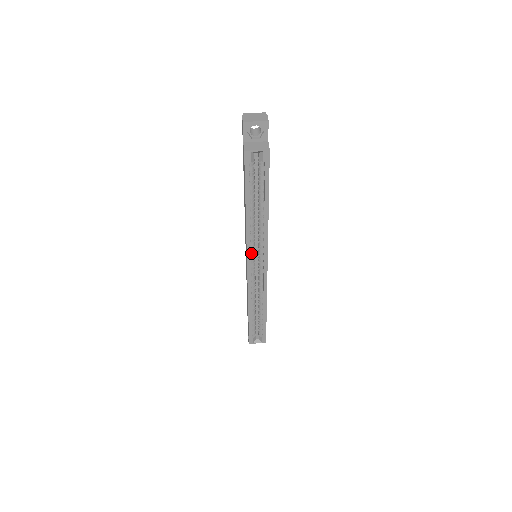
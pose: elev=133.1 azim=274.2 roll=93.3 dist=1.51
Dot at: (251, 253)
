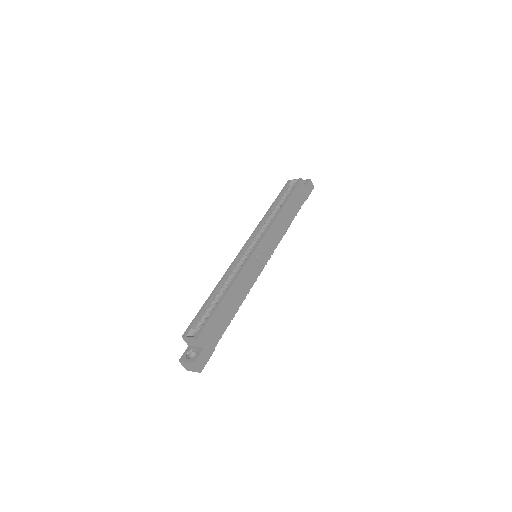
Dot at: (254, 240)
